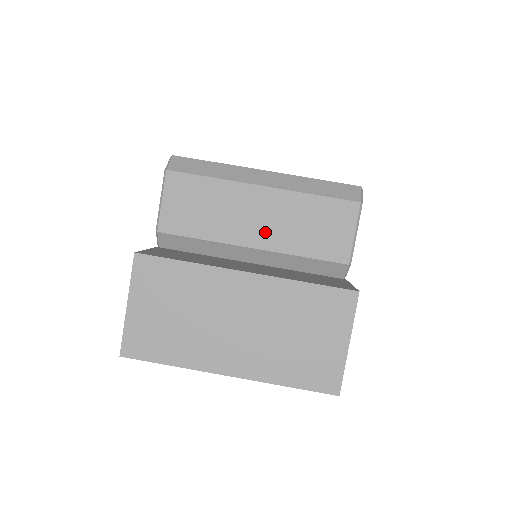
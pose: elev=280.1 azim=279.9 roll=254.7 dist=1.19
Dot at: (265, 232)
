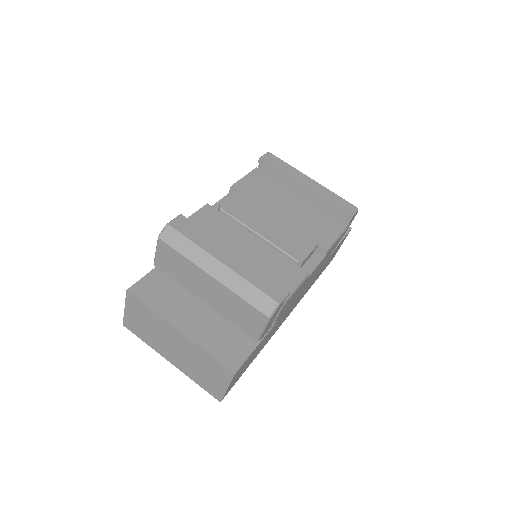
Dot at: (211, 299)
